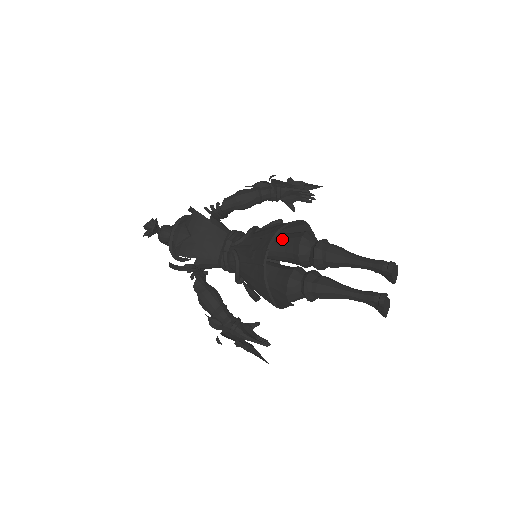
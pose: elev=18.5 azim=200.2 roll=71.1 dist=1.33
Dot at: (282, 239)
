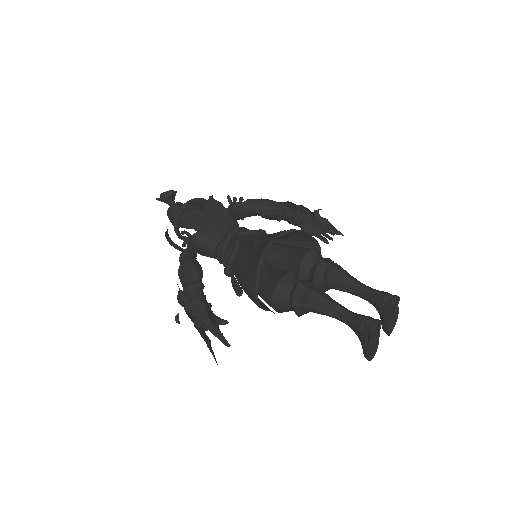
Dot at: (290, 247)
